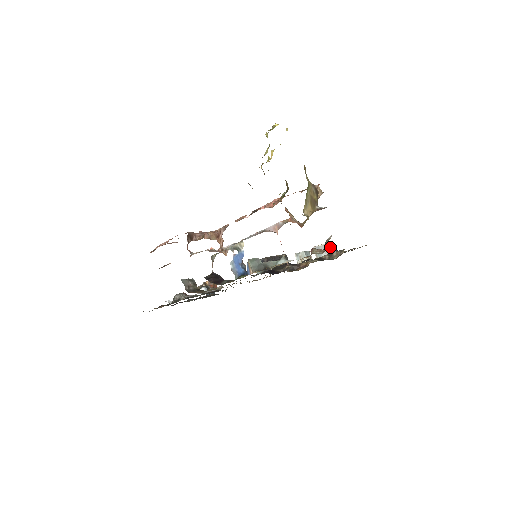
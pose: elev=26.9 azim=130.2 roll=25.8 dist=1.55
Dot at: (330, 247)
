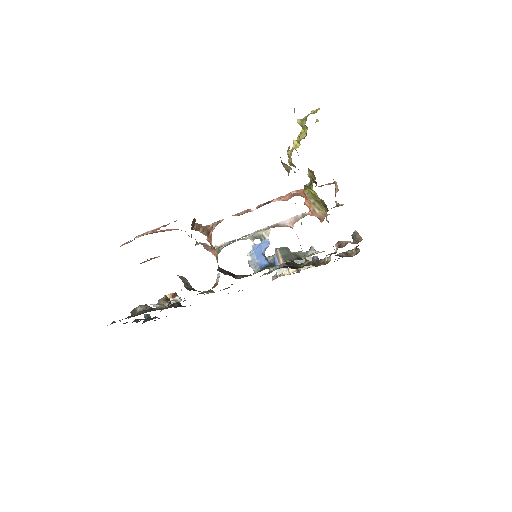
Dot at: (314, 257)
